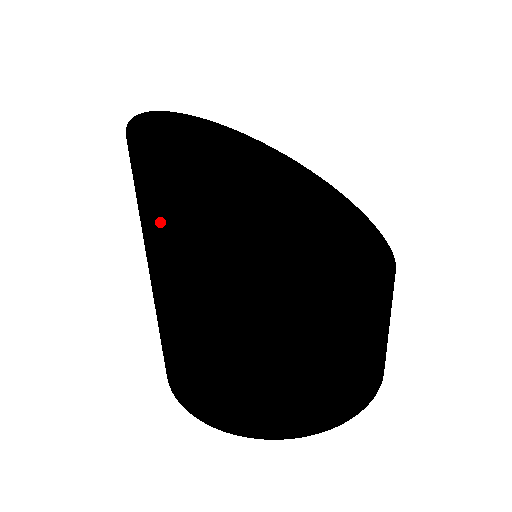
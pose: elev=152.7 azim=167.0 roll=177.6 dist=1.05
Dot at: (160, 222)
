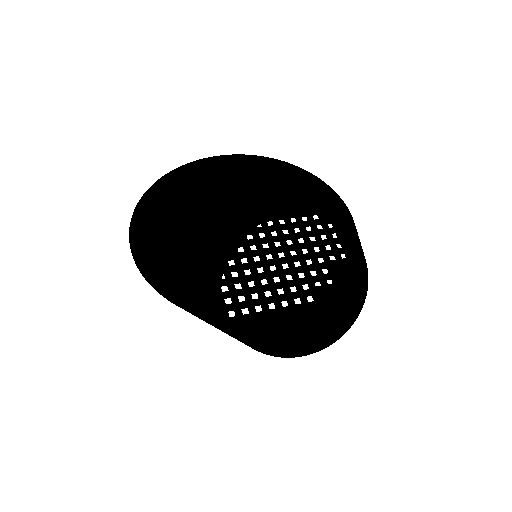
Dot at: (219, 325)
